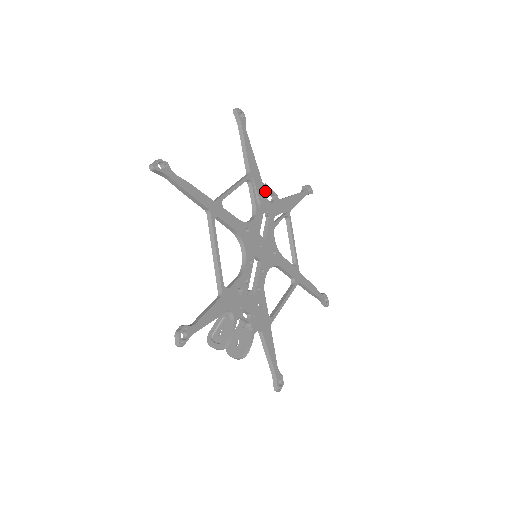
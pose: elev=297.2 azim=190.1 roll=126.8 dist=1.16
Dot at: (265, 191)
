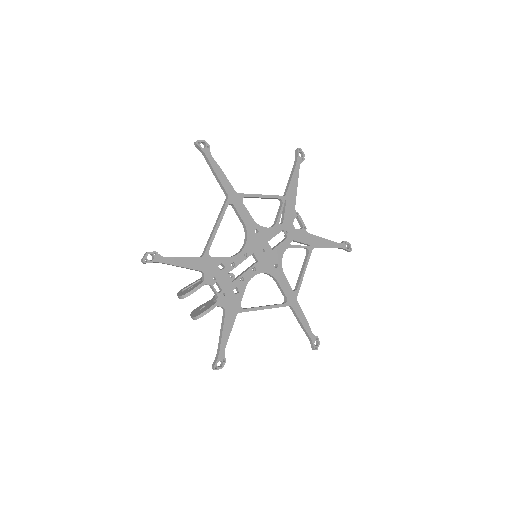
Dot at: (294, 217)
